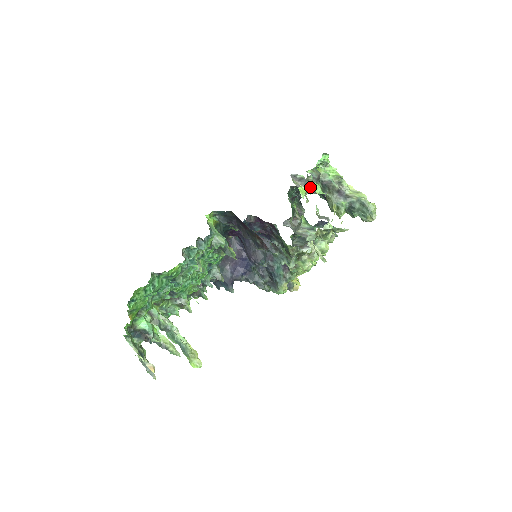
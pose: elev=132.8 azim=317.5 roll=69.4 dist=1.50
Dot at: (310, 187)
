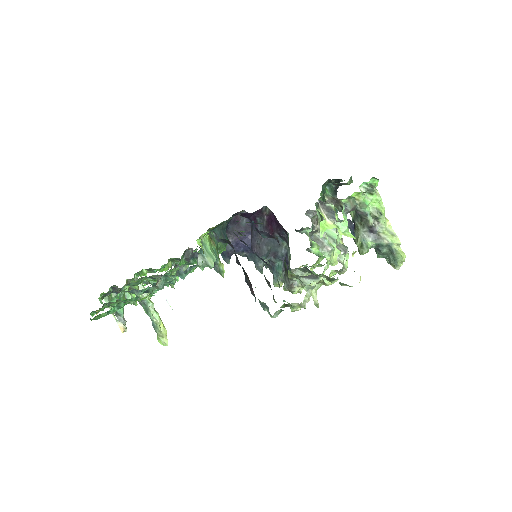
Dot at: (336, 221)
